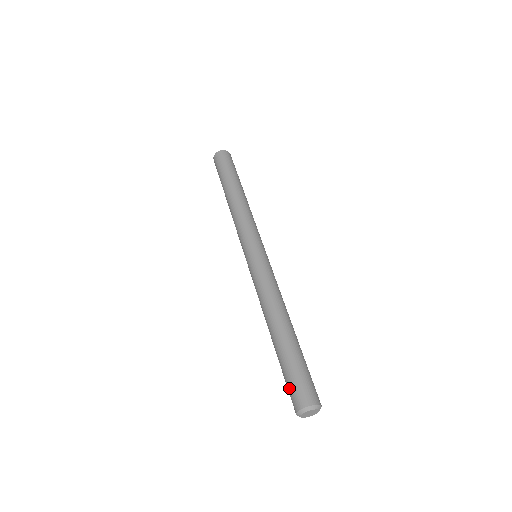
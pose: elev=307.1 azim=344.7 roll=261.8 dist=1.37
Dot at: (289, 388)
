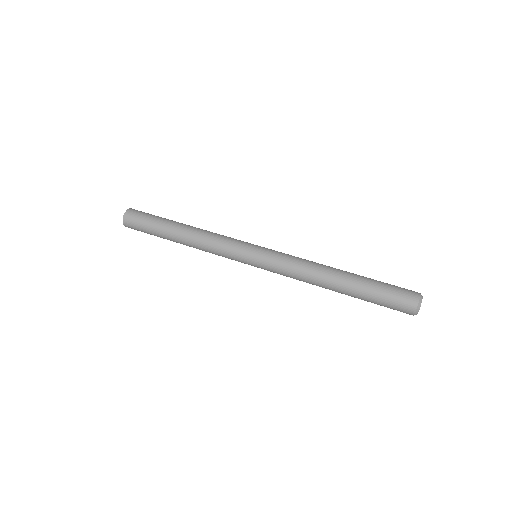
Dot at: (395, 296)
